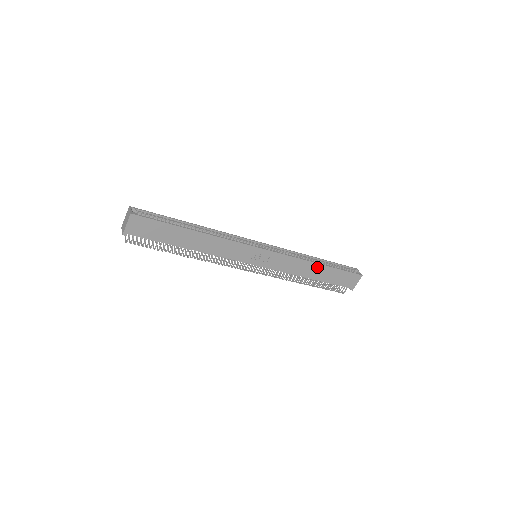
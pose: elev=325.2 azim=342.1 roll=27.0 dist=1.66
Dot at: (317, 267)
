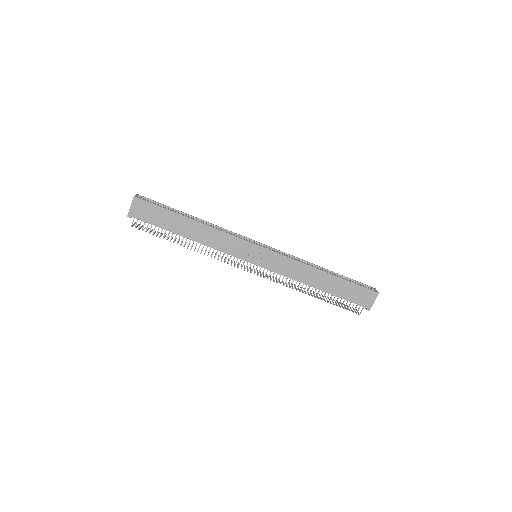
Dot at: (322, 275)
